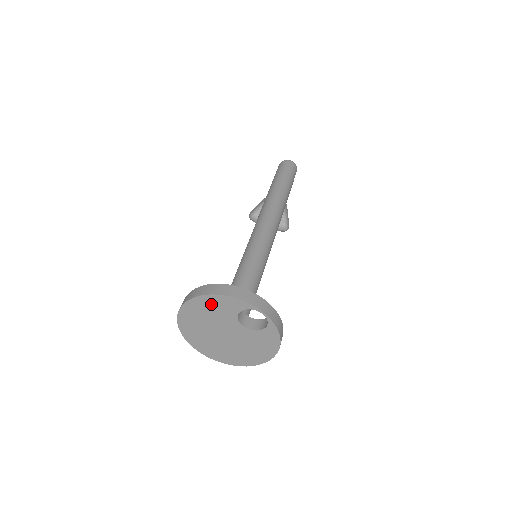
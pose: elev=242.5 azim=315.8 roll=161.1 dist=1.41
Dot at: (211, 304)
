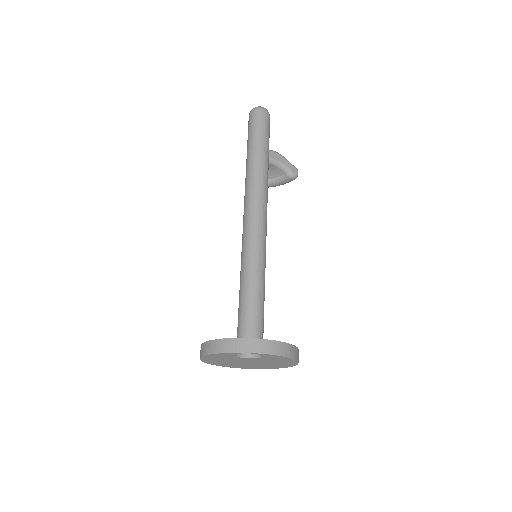
Dot at: (214, 358)
